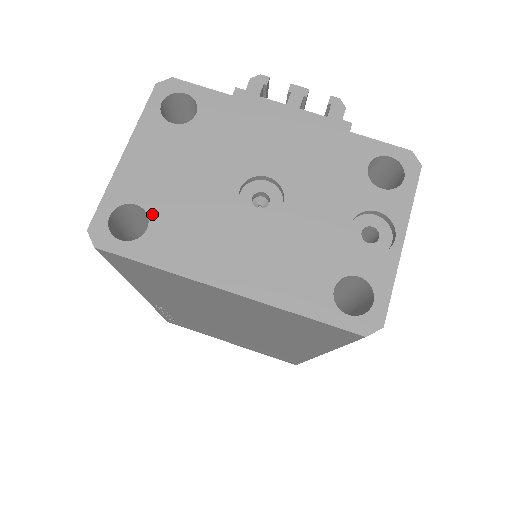
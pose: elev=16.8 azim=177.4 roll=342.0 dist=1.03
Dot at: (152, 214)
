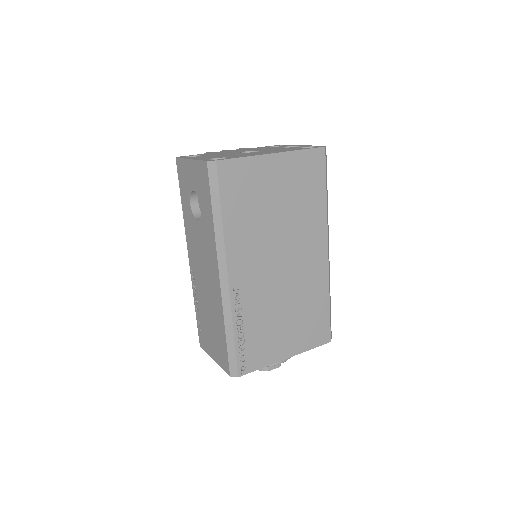
Dot at: (223, 157)
